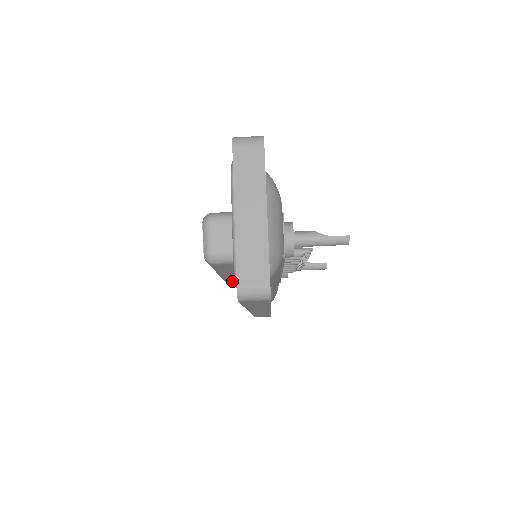
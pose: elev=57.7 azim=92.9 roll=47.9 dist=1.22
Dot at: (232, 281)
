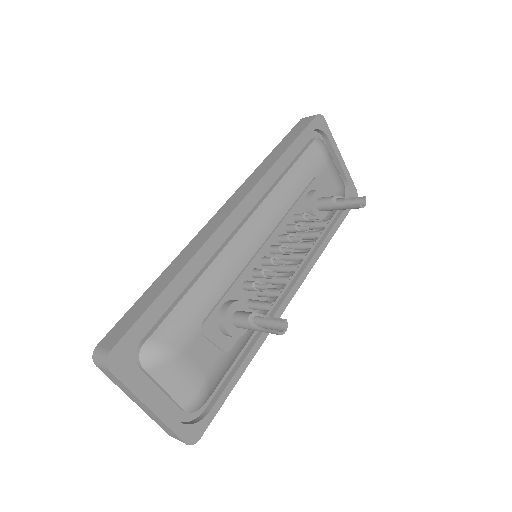
Dot at: occluded
